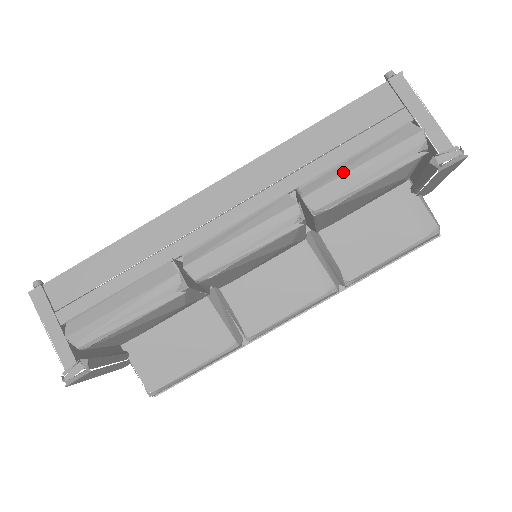
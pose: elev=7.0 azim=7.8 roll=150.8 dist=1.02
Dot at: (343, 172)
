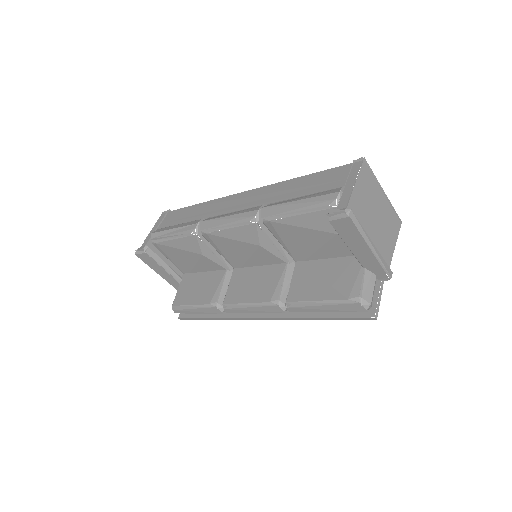
Dot at: (287, 202)
